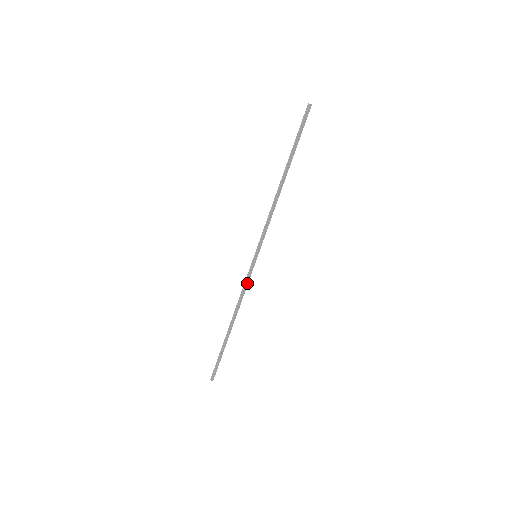
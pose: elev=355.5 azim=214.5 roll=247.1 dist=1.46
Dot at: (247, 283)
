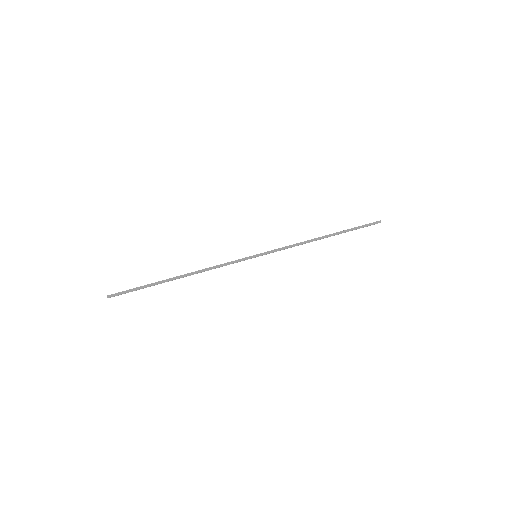
Dot at: (229, 264)
